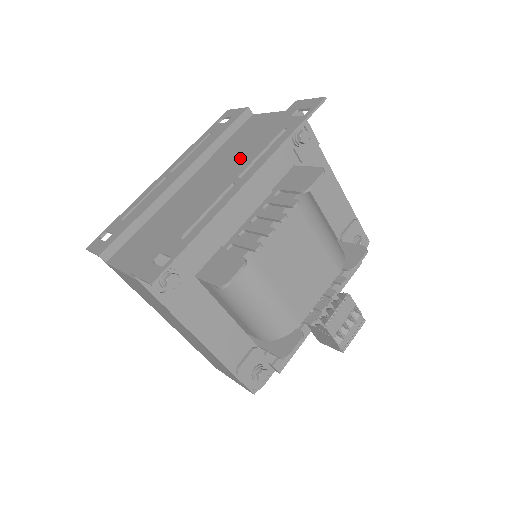
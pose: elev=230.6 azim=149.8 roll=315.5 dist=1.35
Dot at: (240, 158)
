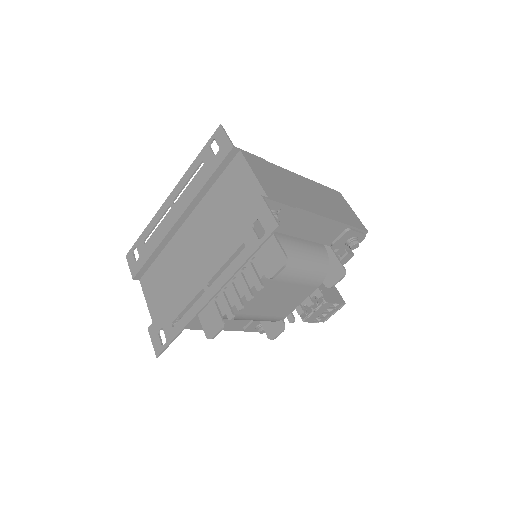
Dot at: (212, 253)
